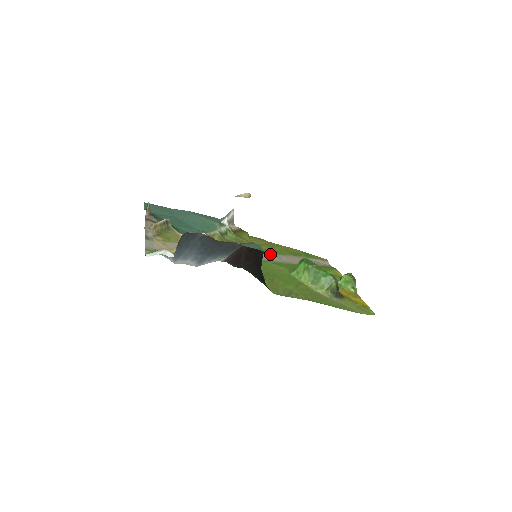
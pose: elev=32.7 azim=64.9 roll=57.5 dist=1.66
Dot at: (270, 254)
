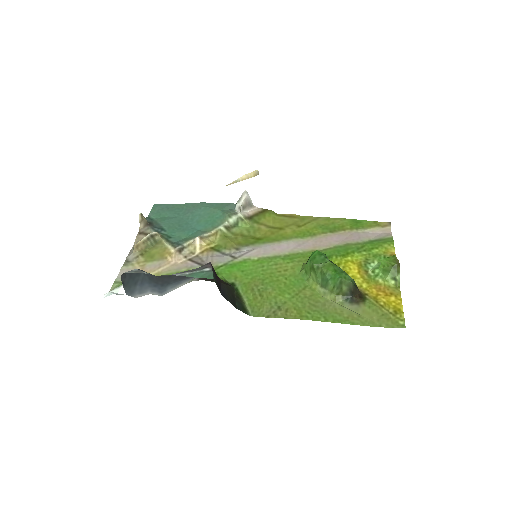
Dot at: (288, 242)
